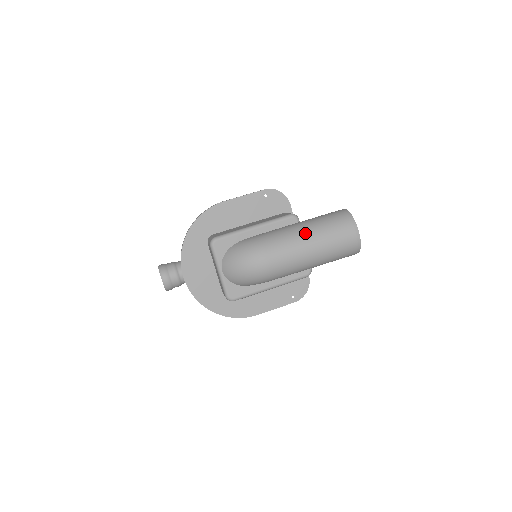
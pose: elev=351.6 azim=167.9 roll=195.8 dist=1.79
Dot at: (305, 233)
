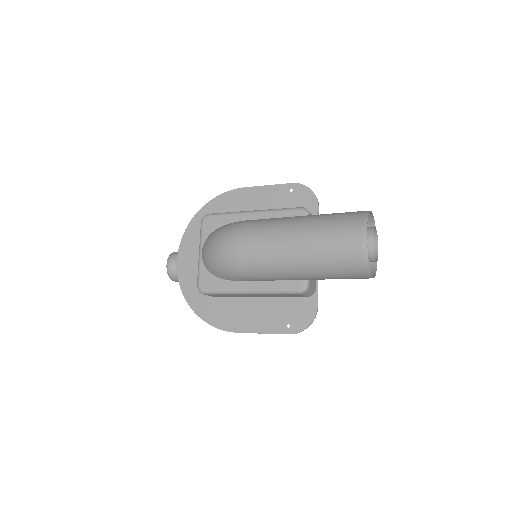
Dot at: (296, 222)
